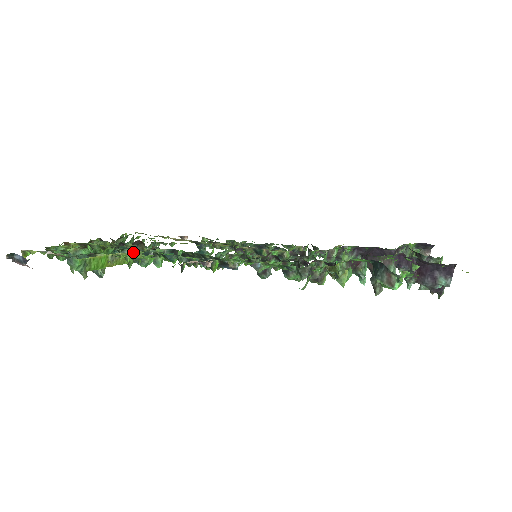
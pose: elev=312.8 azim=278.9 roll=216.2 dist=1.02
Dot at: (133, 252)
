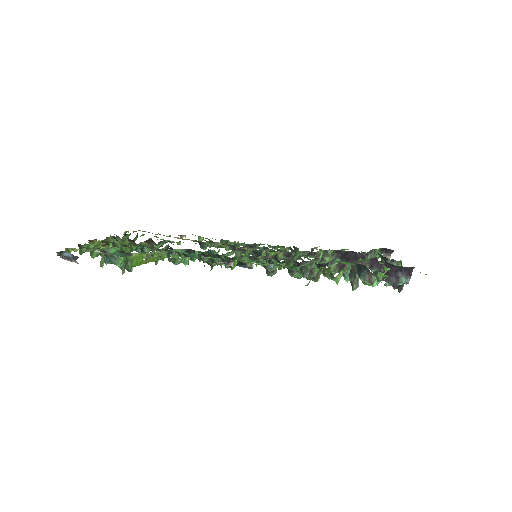
Dot at: (161, 252)
